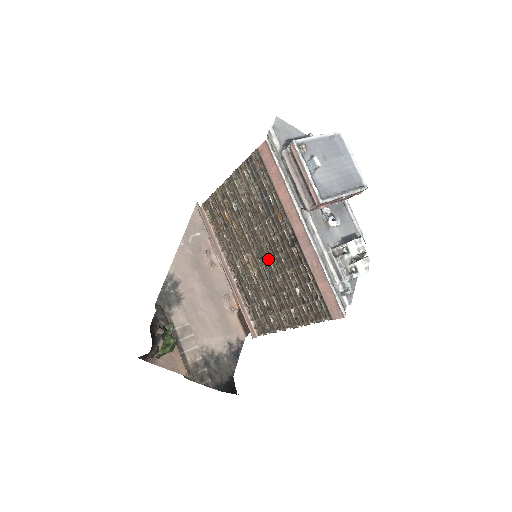
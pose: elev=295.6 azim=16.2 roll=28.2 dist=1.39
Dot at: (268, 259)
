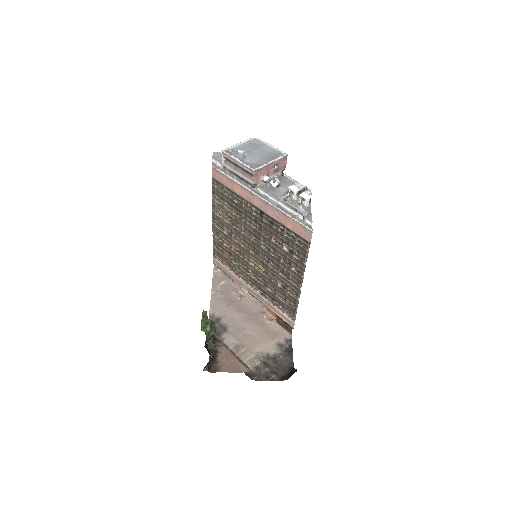
Dot at: (260, 247)
